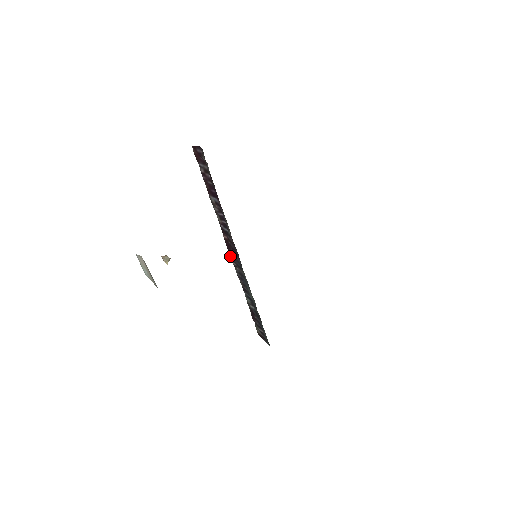
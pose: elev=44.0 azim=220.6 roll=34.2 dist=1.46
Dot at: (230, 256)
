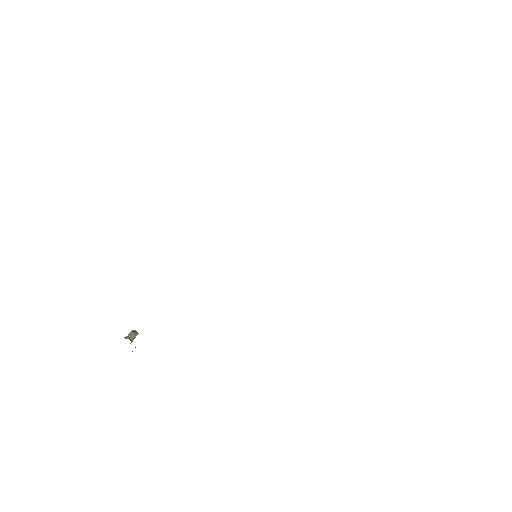
Dot at: occluded
